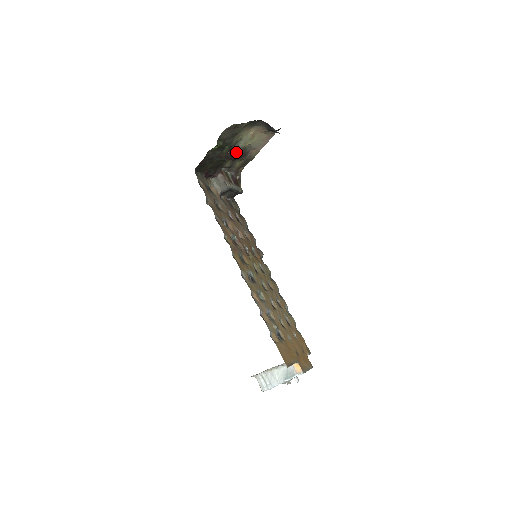
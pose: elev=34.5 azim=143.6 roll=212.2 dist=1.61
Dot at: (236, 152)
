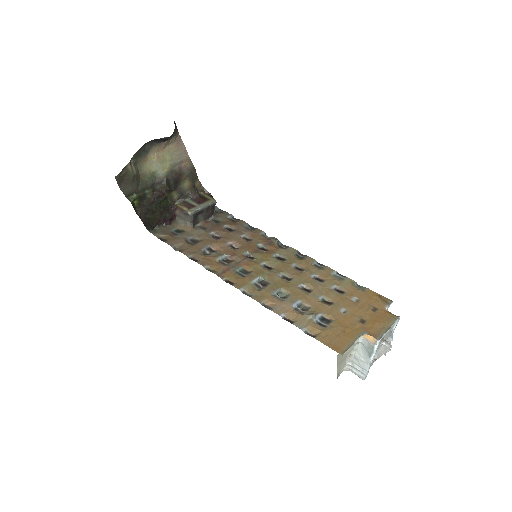
Dot at: (164, 184)
